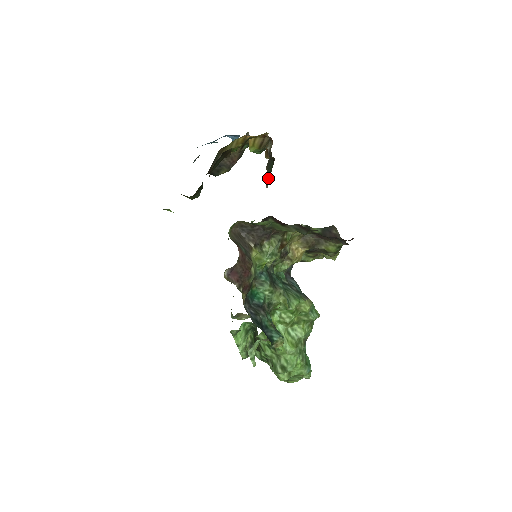
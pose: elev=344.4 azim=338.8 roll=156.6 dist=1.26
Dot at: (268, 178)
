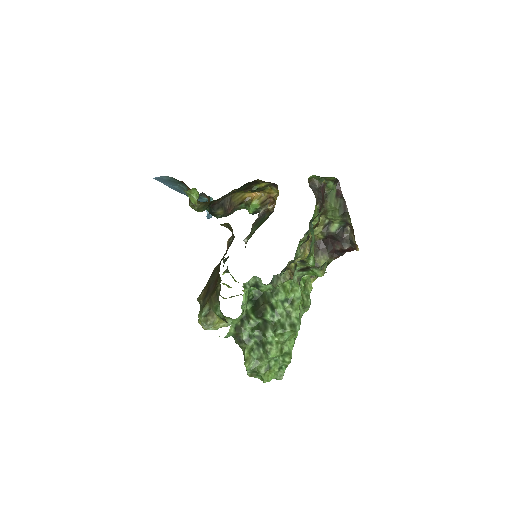
Dot at: (254, 229)
